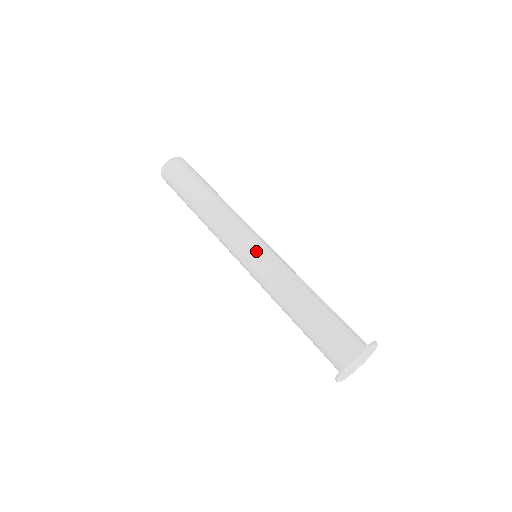
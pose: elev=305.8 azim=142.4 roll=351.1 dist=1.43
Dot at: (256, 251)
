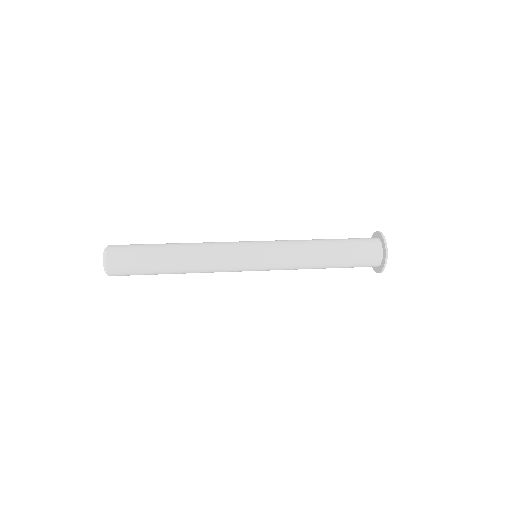
Dot at: (261, 245)
